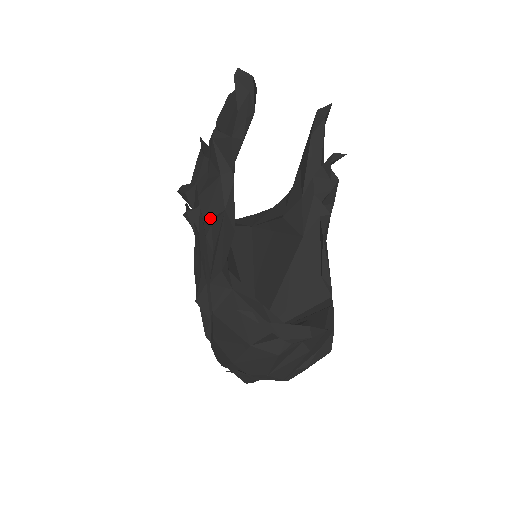
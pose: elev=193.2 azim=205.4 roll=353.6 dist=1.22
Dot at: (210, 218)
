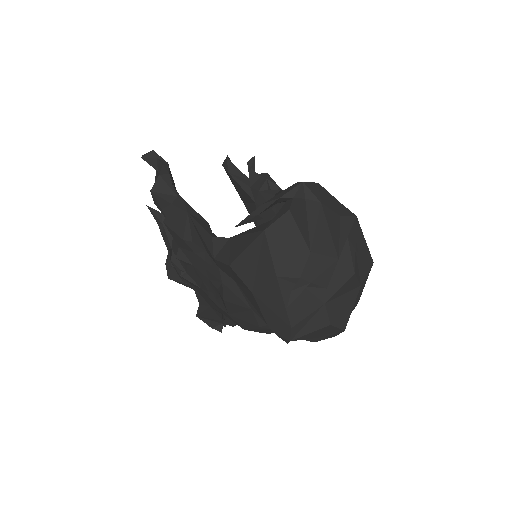
Dot at: (184, 231)
